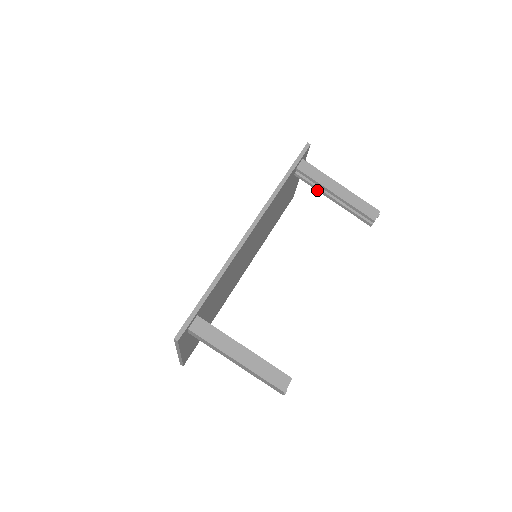
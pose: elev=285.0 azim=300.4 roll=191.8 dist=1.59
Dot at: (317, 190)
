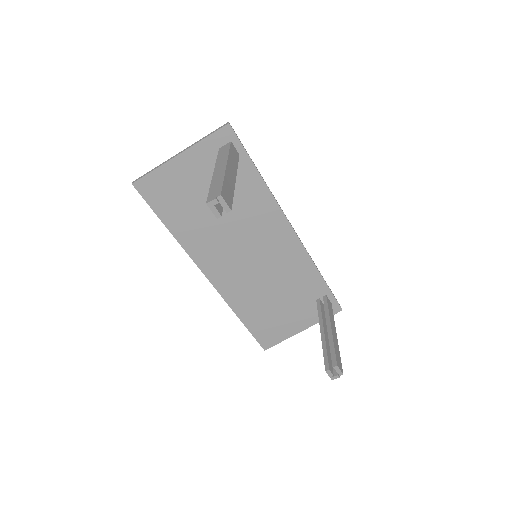
Dot at: (319, 318)
